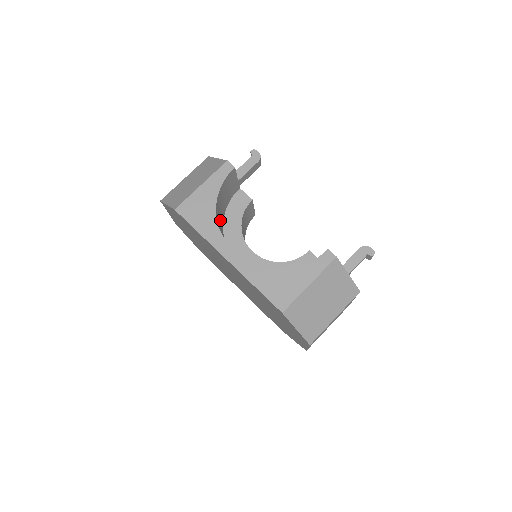
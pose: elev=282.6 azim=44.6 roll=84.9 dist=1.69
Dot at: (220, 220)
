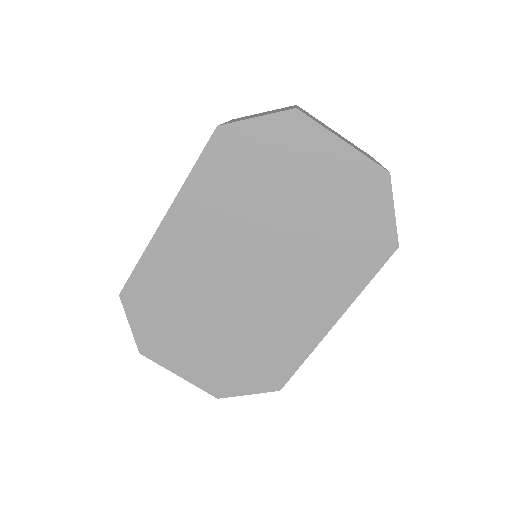
Dot at: occluded
